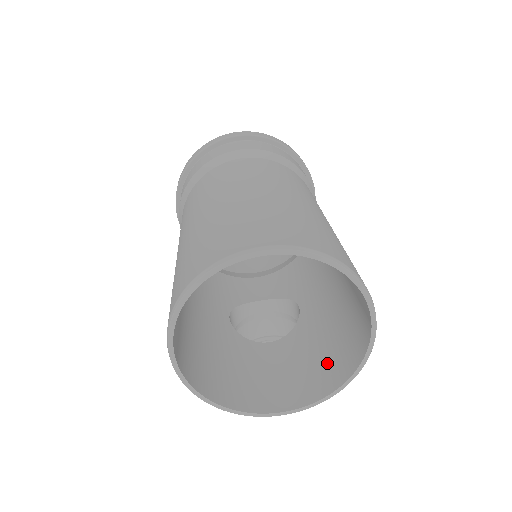
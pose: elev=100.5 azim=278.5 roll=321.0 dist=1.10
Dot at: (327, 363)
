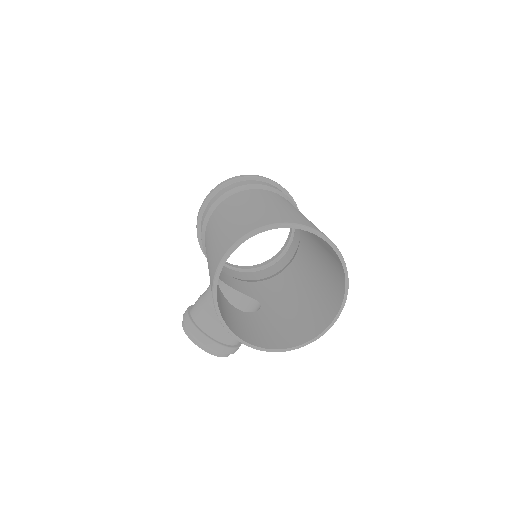
Dot at: (280, 336)
